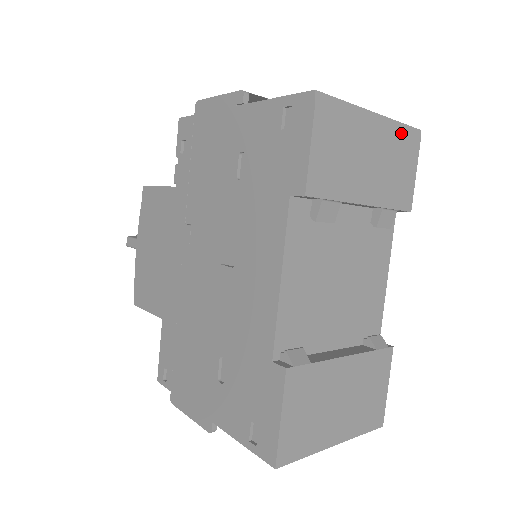
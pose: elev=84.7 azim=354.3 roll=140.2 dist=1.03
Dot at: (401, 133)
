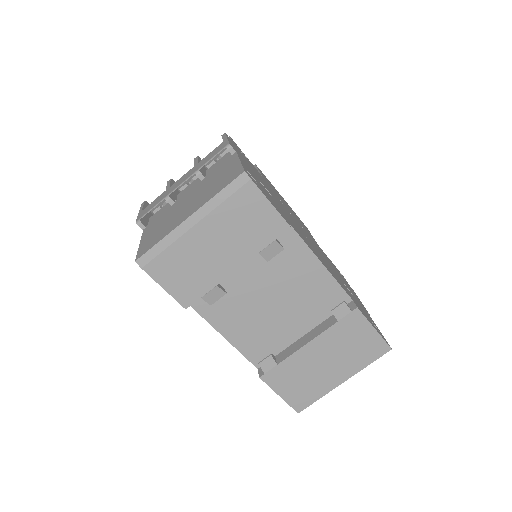
Dot at: (225, 200)
